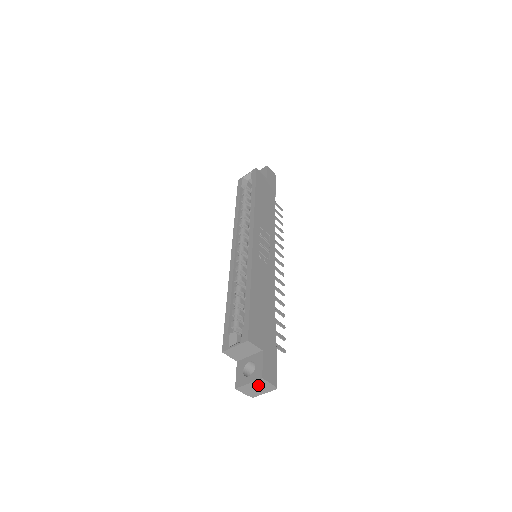
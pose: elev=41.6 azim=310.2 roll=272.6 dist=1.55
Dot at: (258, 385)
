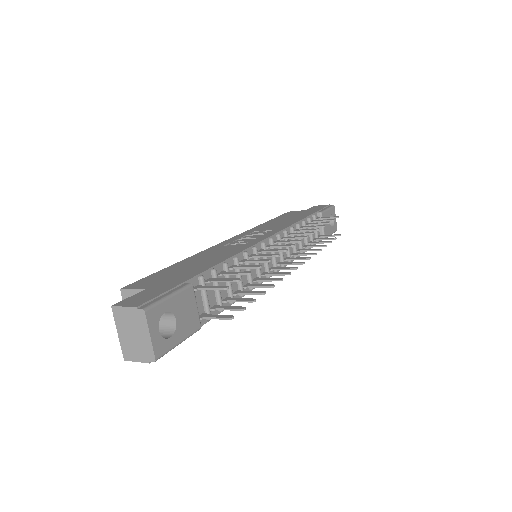
Dot at: (126, 326)
